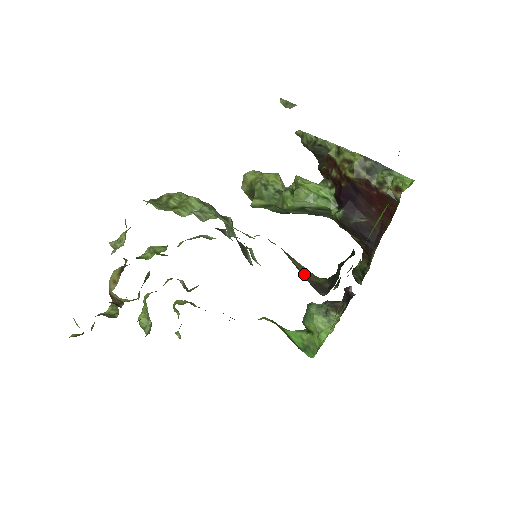
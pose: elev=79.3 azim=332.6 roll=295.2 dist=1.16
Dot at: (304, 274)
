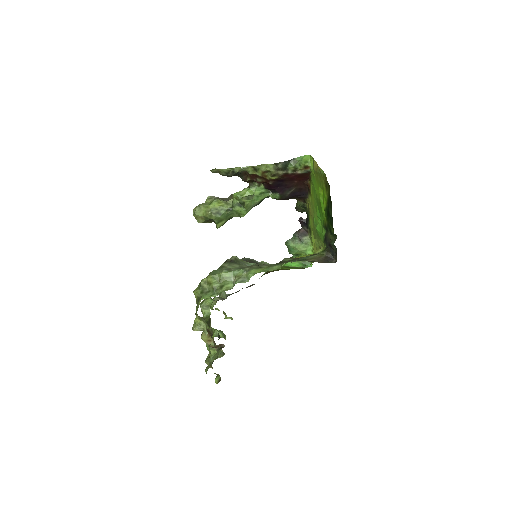
Dot at: (319, 261)
